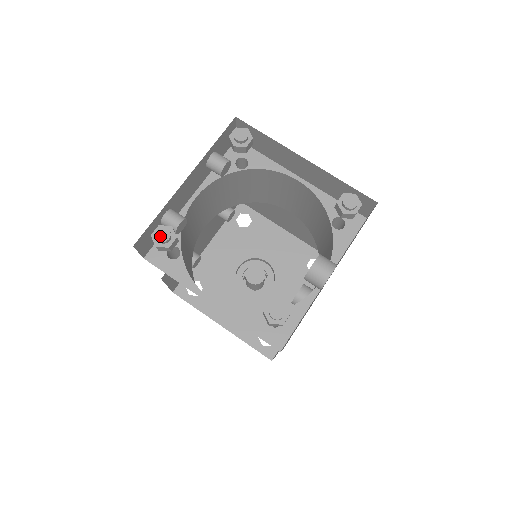
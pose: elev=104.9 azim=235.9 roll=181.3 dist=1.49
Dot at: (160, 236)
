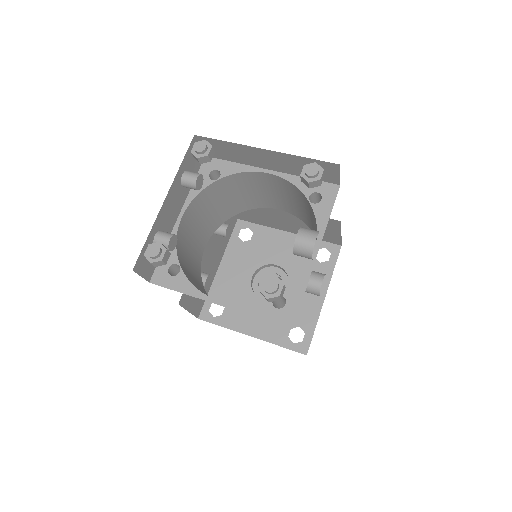
Dot at: (151, 252)
